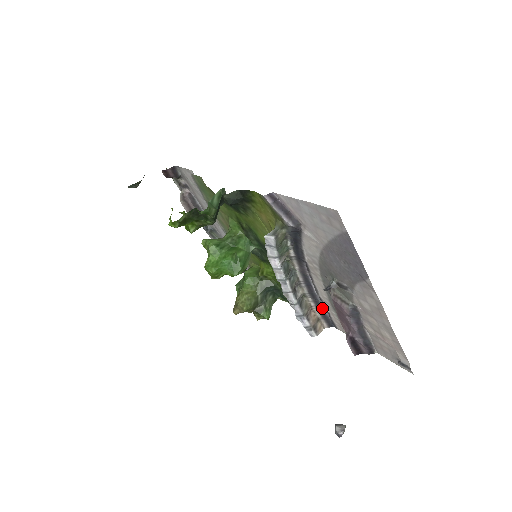
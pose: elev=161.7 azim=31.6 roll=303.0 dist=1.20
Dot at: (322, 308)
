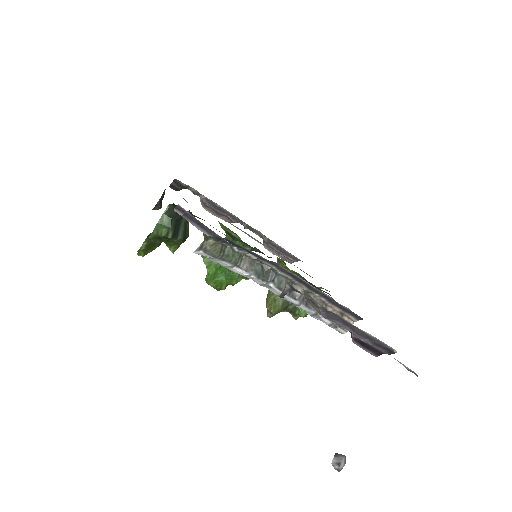
Dot at: (335, 302)
